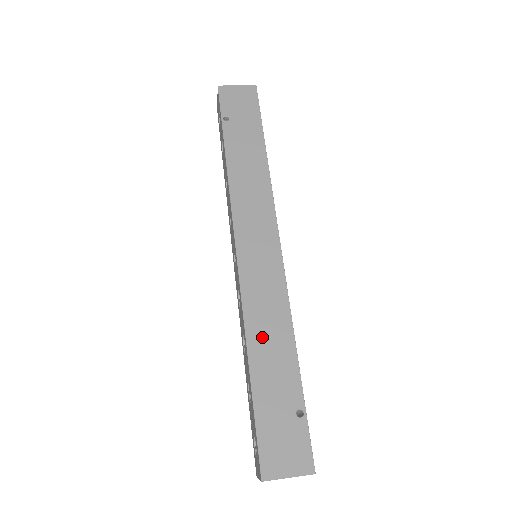
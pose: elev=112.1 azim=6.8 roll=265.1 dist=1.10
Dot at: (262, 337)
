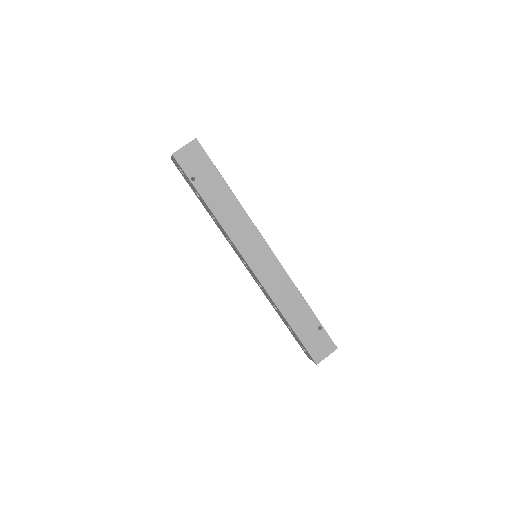
Dot at: (286, 304)
